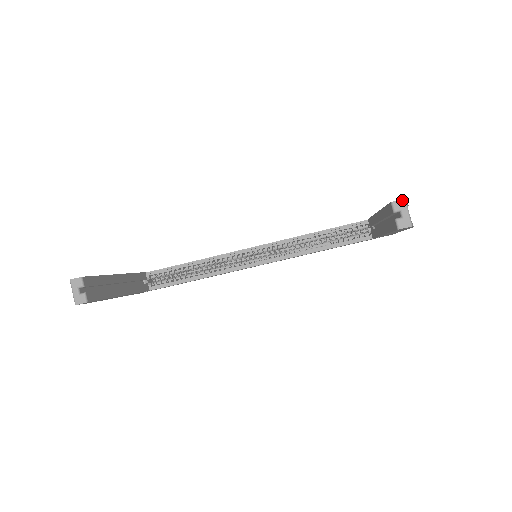
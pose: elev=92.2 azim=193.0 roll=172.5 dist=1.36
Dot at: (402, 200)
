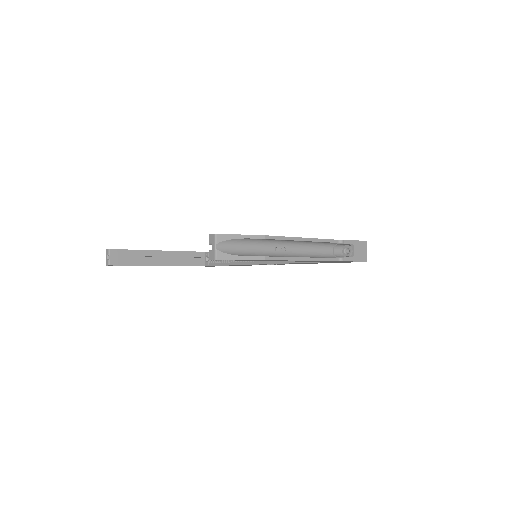
Dot at: (213, 235)
